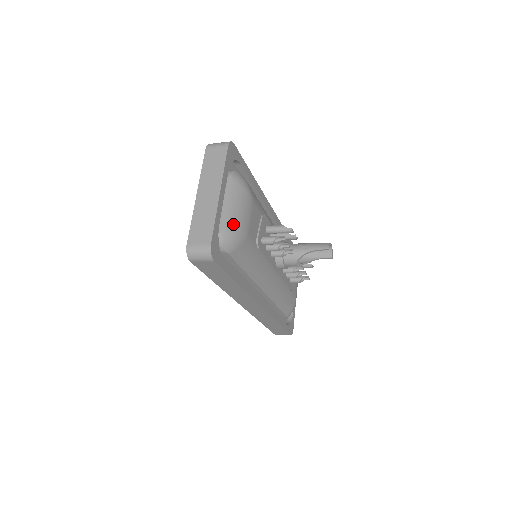
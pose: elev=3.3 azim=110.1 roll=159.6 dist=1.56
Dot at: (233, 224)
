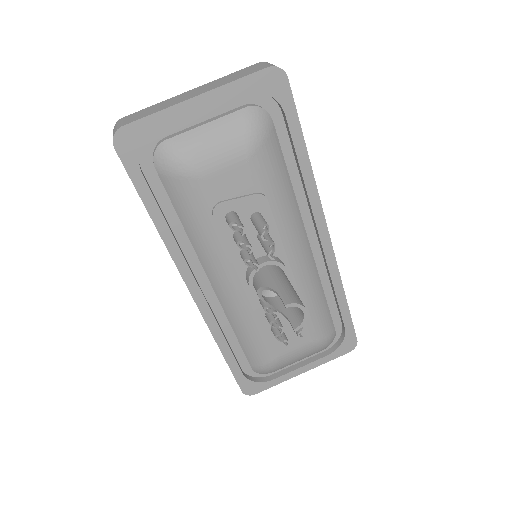
Dot at: (186, 146)
